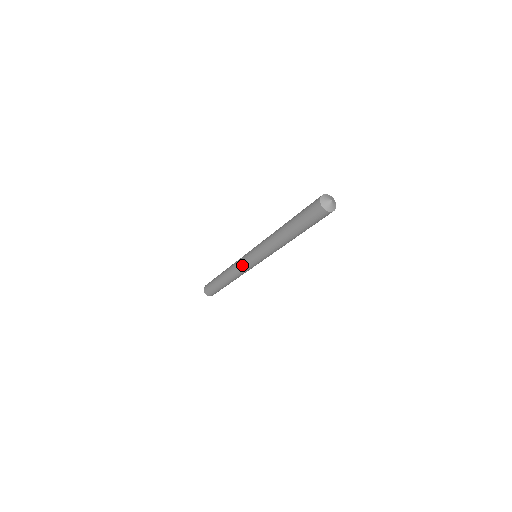
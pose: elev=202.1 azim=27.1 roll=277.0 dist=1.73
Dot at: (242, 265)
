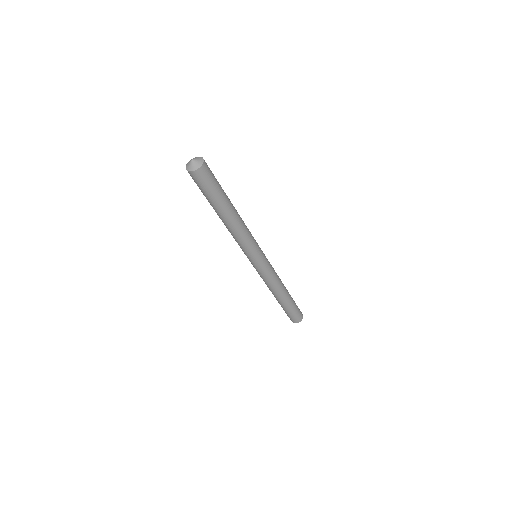
Dot at: (258, 273)
